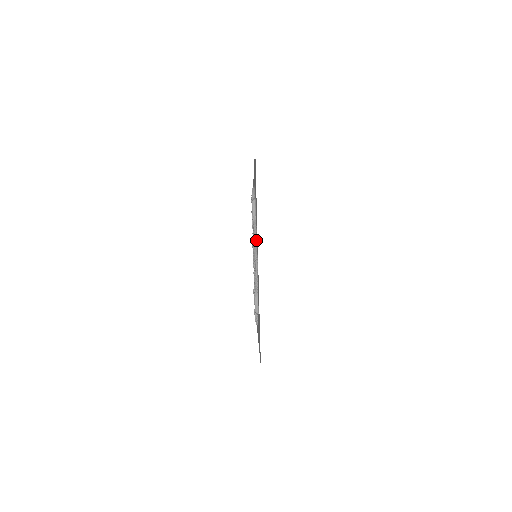
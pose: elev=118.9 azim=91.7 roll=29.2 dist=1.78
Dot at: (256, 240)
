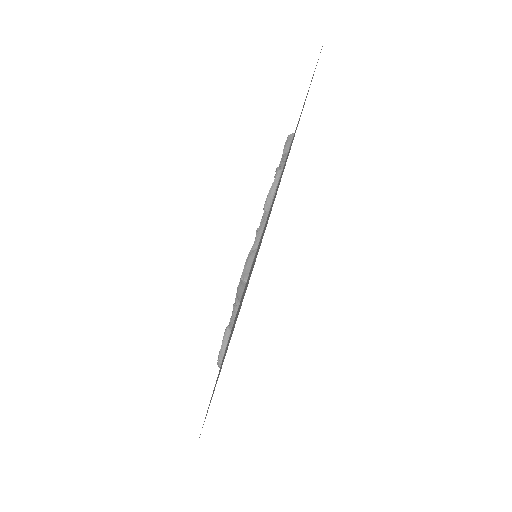
Dot at: (230, 332)
